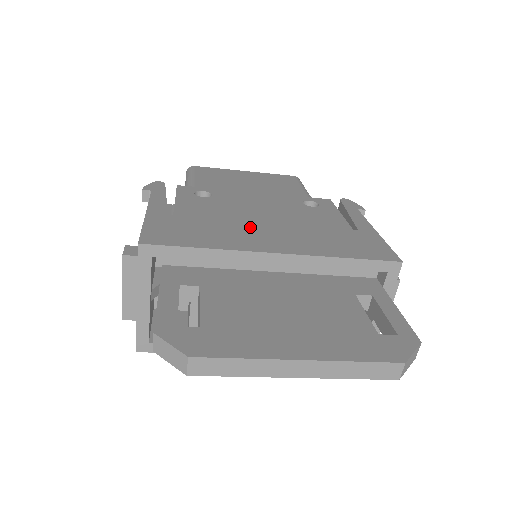
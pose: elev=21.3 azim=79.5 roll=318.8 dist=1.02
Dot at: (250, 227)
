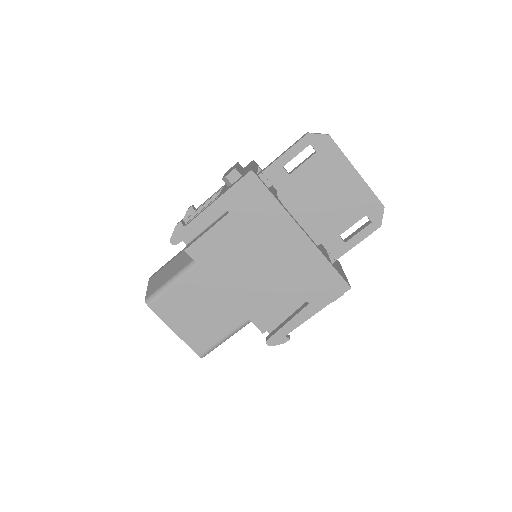
Dot at: occluded
